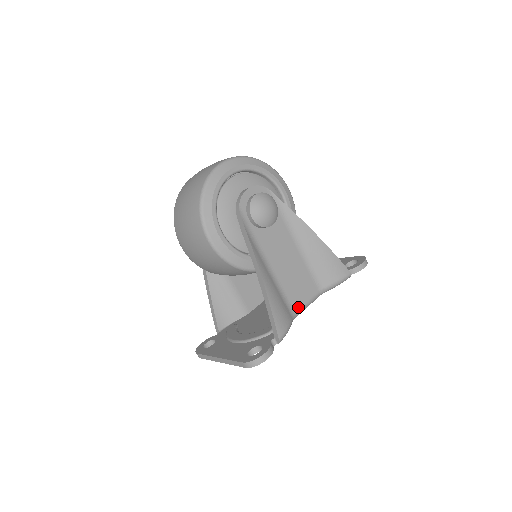
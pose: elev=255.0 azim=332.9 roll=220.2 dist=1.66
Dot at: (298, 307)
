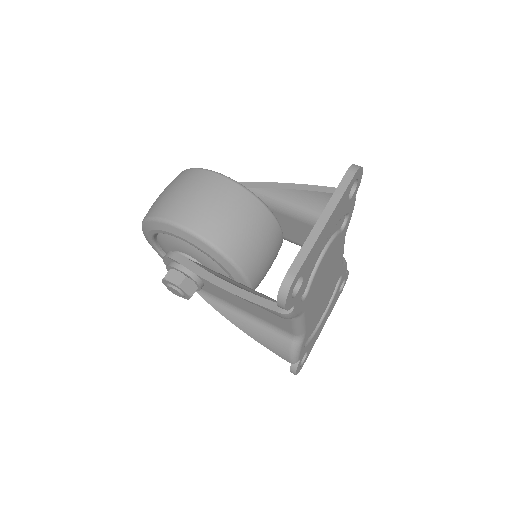
Dot at: occluded
